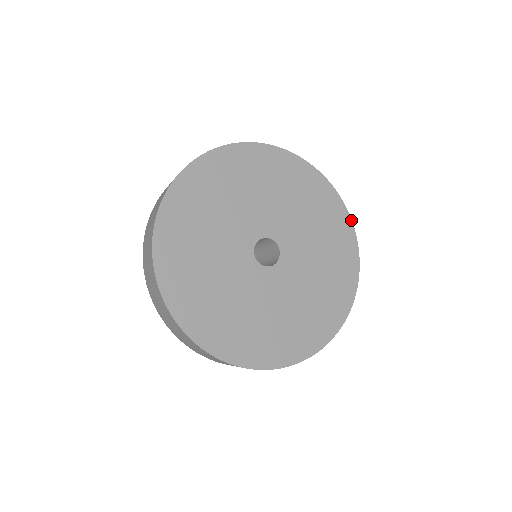
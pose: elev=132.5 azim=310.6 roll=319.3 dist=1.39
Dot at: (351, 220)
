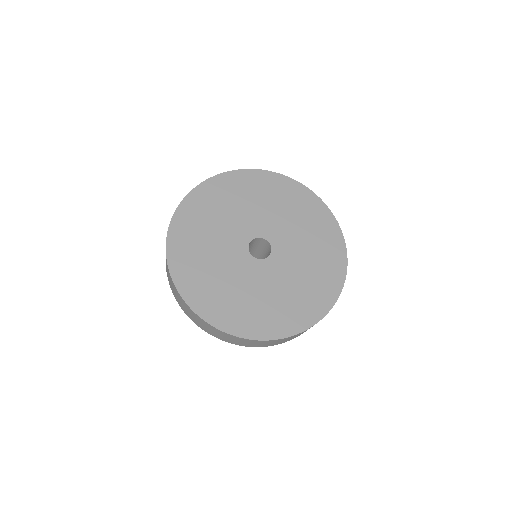
Dot at: occluded
